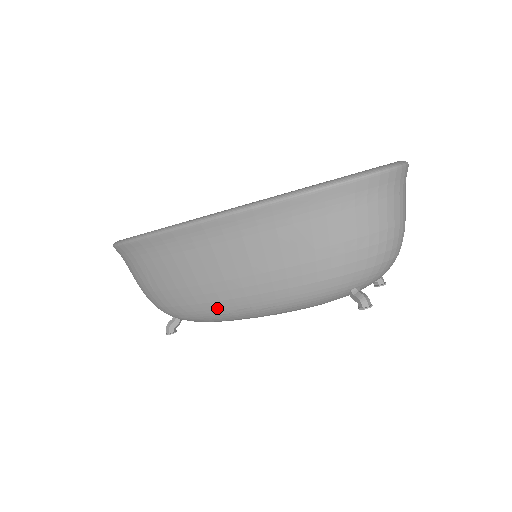
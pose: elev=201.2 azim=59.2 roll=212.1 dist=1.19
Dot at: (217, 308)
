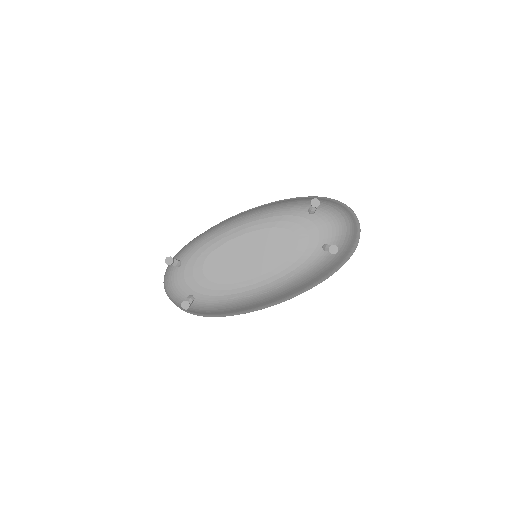
Dot at: (223, 224)
